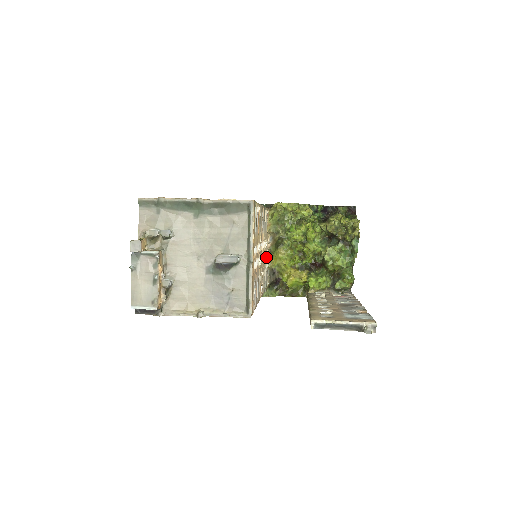
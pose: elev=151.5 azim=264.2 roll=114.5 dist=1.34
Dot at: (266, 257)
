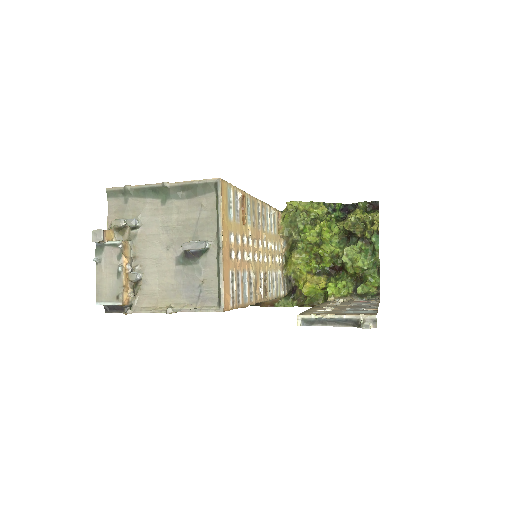
Dot at: (277, 262)
